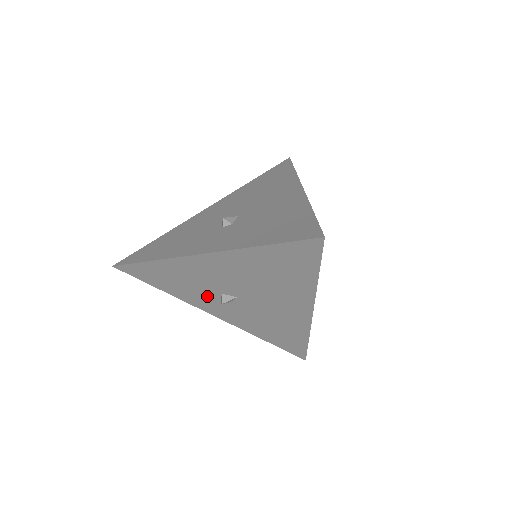
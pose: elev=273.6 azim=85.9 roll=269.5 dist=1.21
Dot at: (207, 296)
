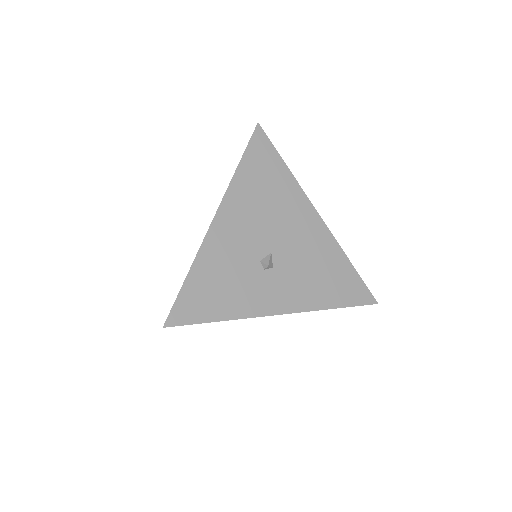
Dot at: (255, 281)
